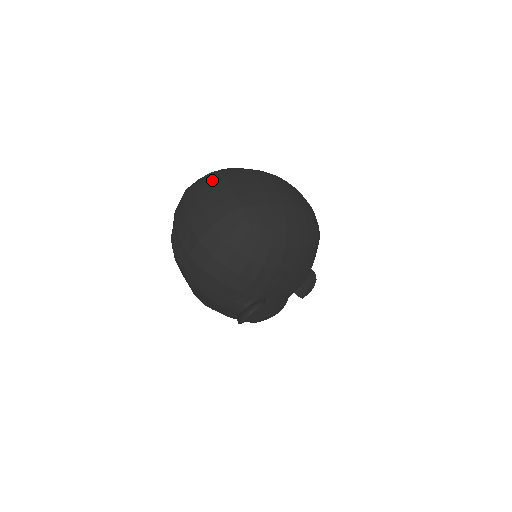
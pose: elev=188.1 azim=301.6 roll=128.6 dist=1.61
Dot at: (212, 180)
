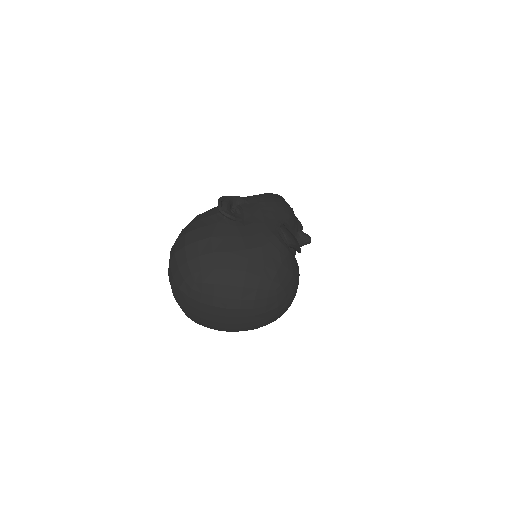
Dot at: (180, 295)
